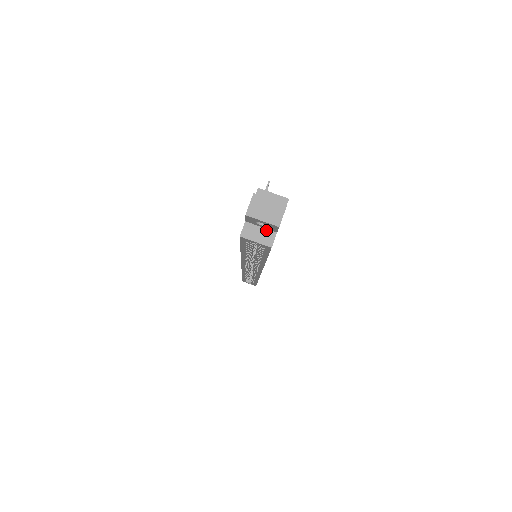
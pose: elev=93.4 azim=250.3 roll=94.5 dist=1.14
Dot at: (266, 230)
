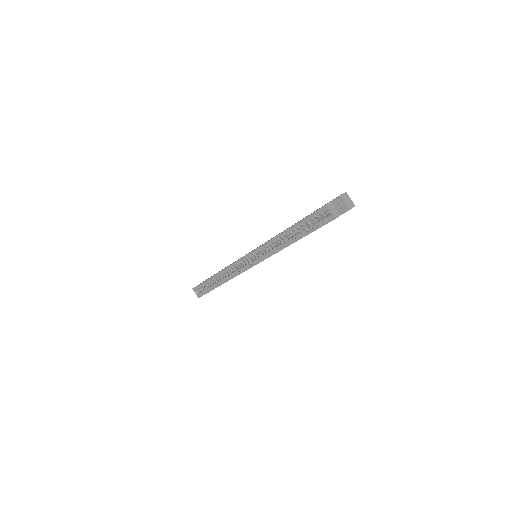
Dot at: (336, 211)
